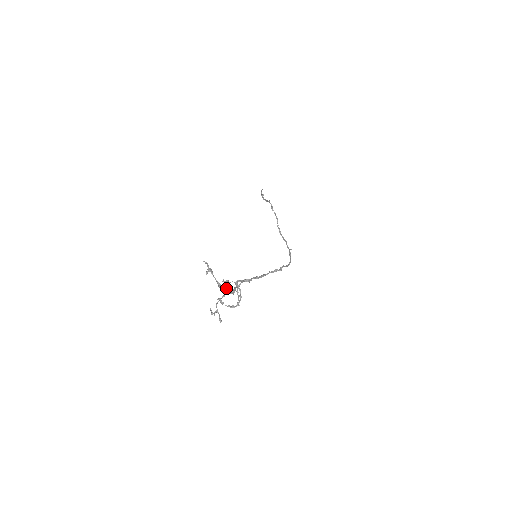
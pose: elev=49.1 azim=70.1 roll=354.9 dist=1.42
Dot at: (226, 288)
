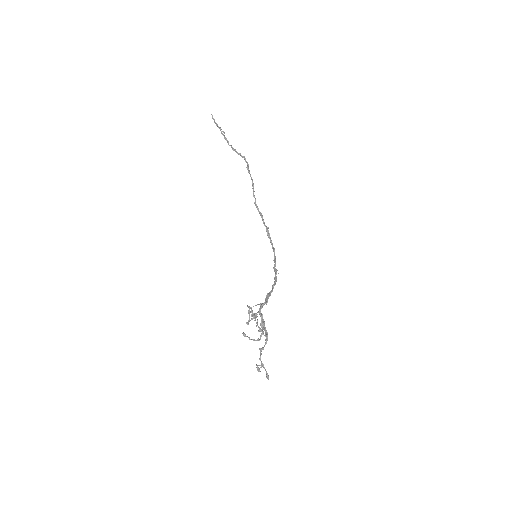
Dot at: occluded
